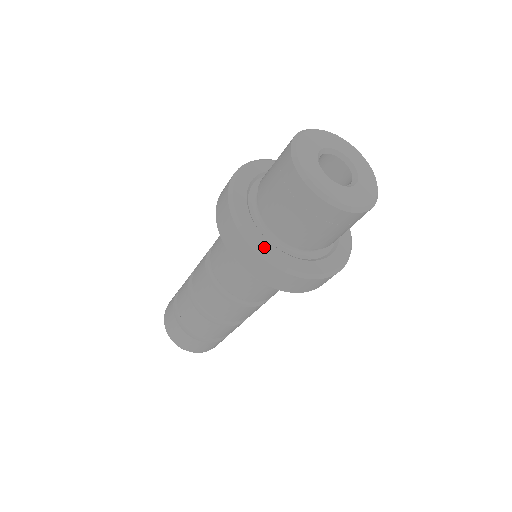
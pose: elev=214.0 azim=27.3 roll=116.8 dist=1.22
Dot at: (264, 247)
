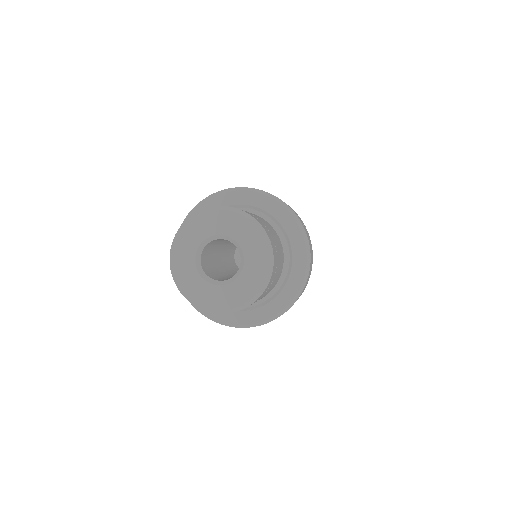
Dot at: occluded
